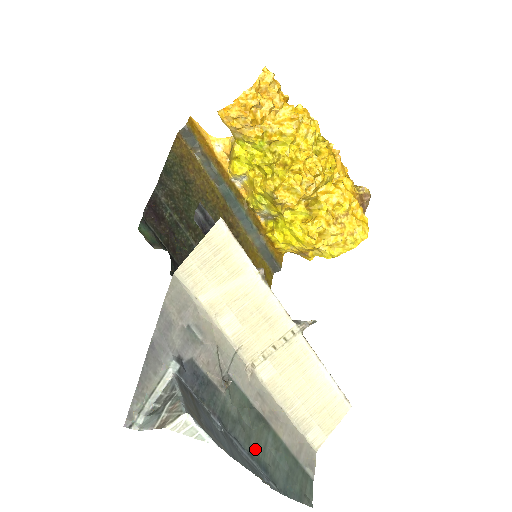
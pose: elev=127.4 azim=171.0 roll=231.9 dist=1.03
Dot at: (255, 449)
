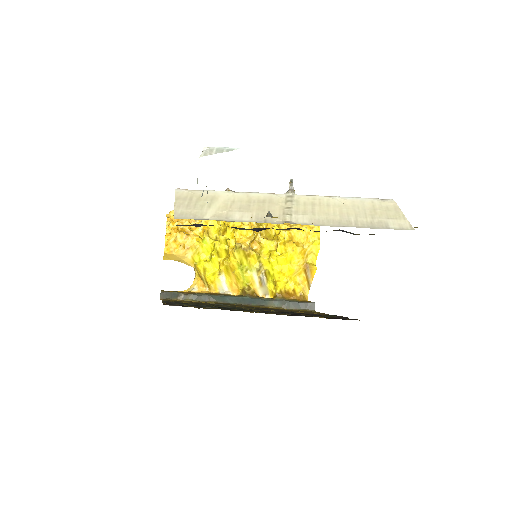
Dot at: occluded
